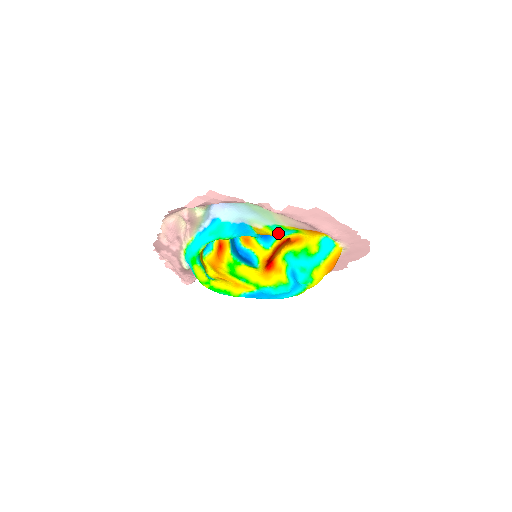
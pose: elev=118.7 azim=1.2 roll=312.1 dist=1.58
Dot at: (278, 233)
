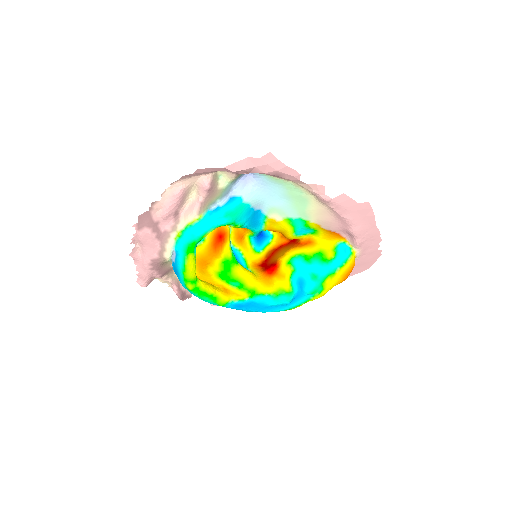
Dot at: (296, 230)
